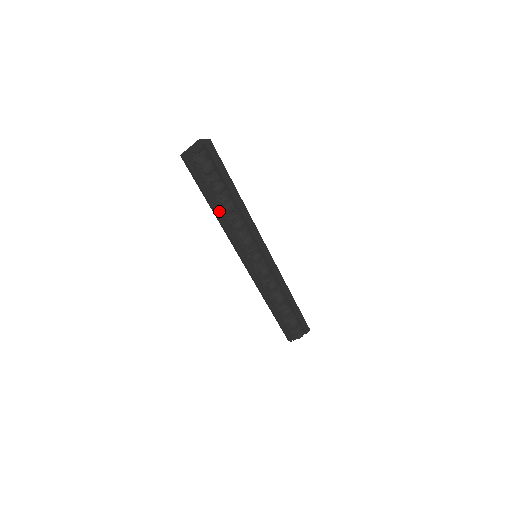
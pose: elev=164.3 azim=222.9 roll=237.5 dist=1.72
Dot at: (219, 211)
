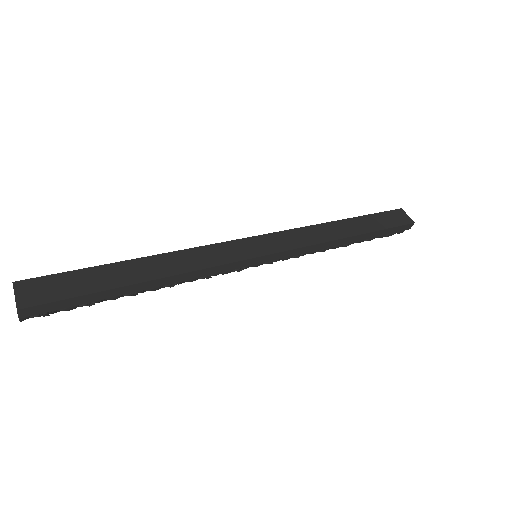
Dot at: occluded
